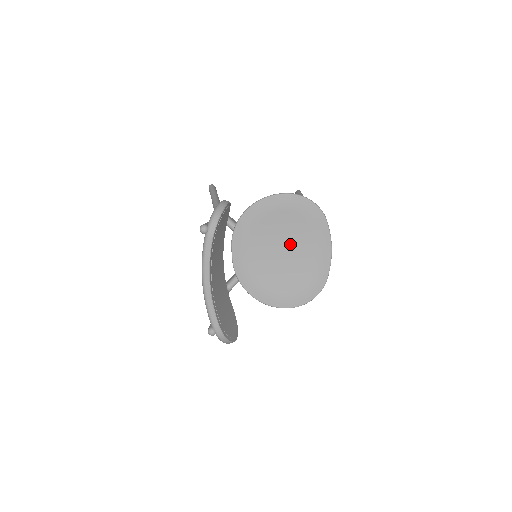
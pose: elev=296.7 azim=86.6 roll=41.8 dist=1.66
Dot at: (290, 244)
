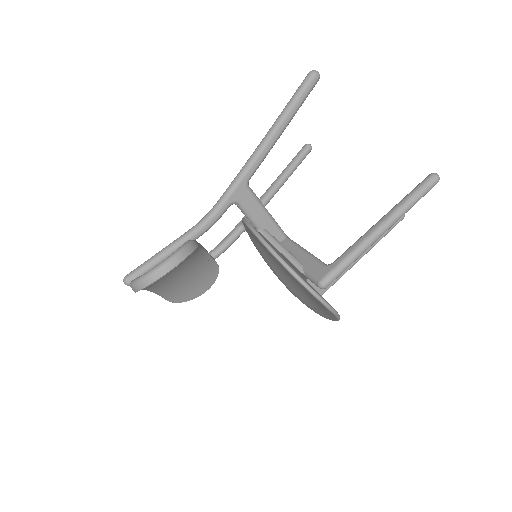
Dot at: occluded
